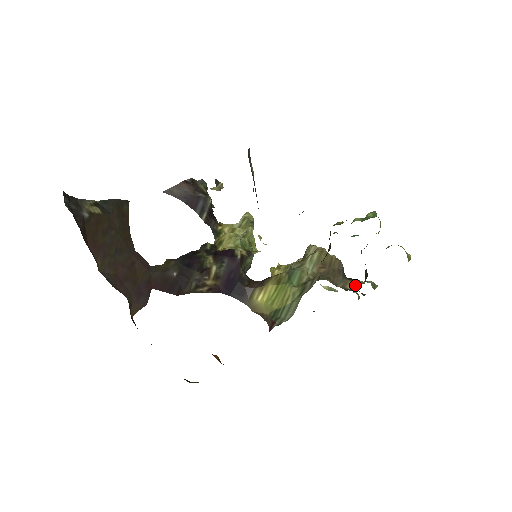
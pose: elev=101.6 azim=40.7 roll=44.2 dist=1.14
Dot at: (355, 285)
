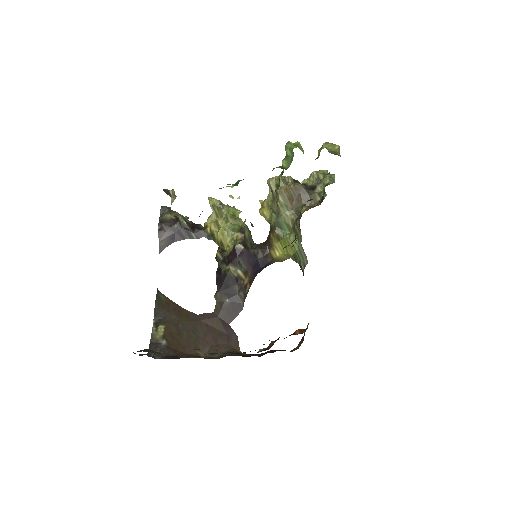
Dot at: (321, 192)
